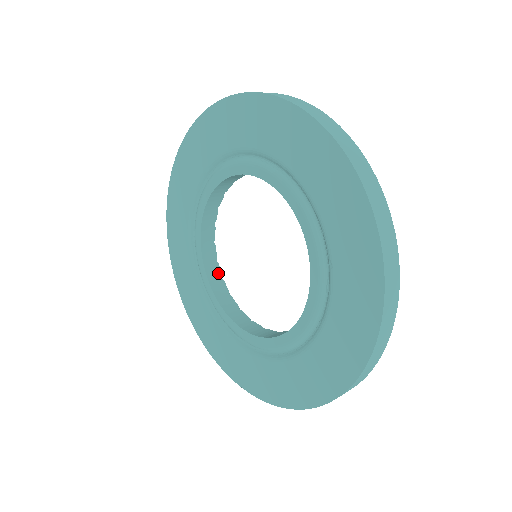
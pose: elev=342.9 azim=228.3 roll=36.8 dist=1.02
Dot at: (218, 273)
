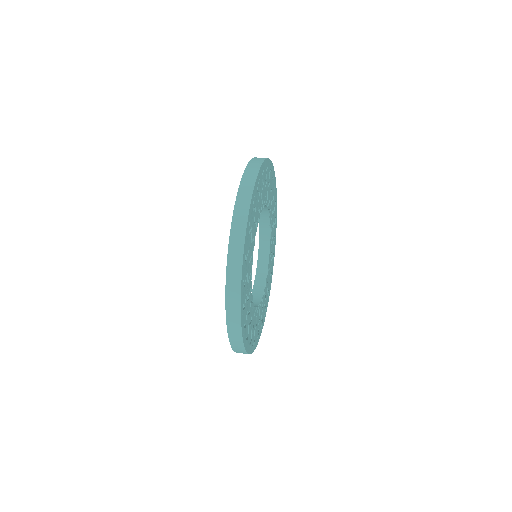
Dot at: (267, 256)
